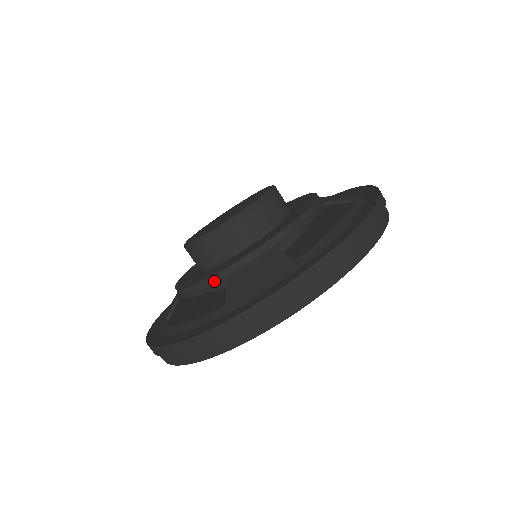
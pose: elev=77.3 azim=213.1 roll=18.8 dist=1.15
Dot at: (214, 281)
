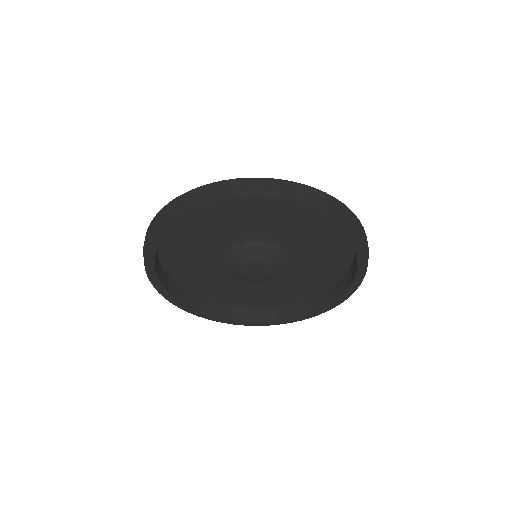
Dot at: occluded
